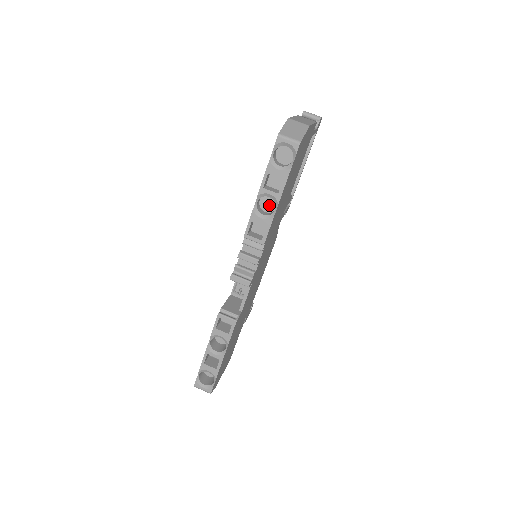
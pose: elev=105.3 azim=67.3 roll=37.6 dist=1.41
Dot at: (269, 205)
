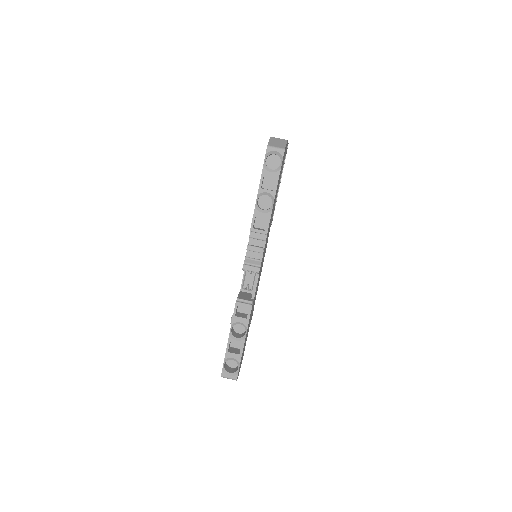
Dot at: (266, 203)
